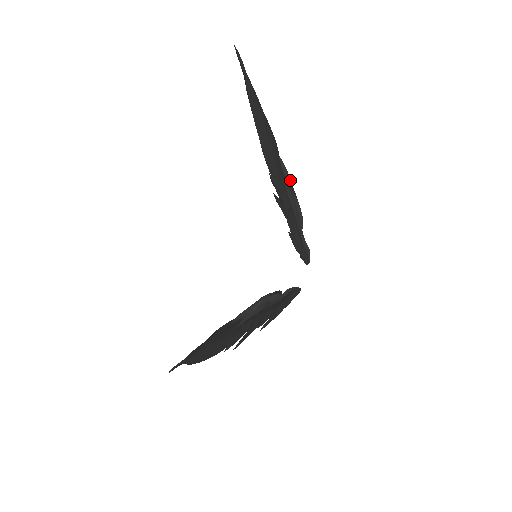
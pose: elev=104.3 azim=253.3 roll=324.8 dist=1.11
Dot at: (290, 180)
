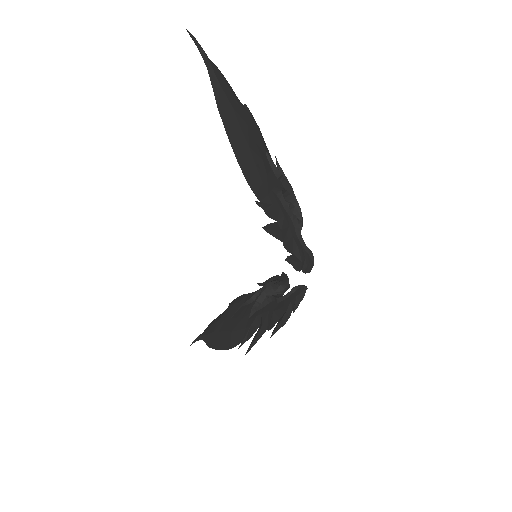
Dot at: (282, 176)
